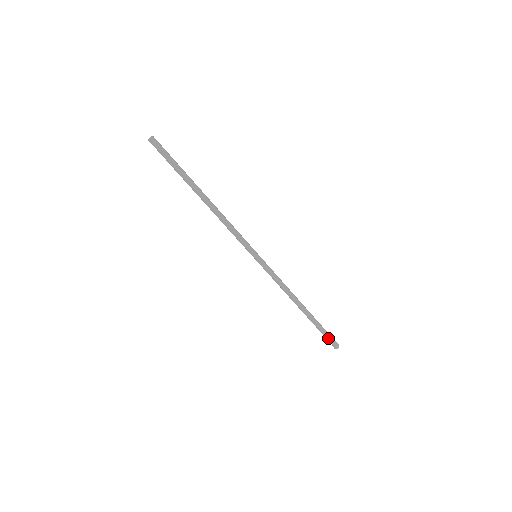
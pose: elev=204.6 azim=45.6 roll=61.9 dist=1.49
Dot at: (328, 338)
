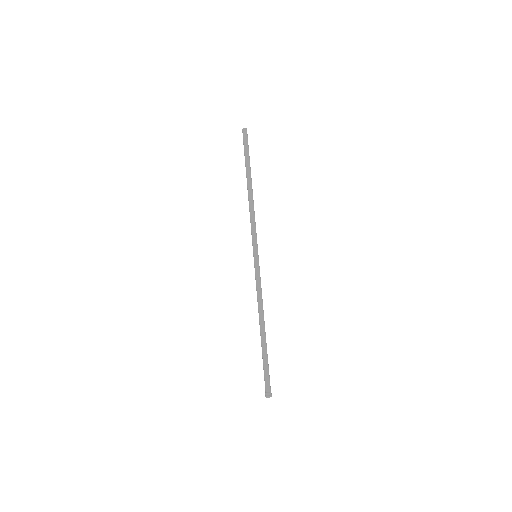
Dot at: (265, 379)
